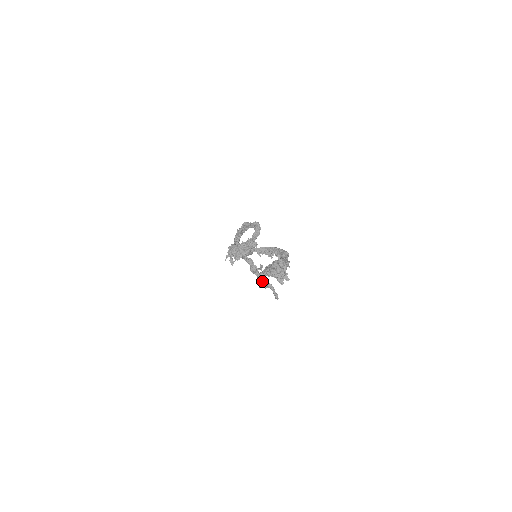
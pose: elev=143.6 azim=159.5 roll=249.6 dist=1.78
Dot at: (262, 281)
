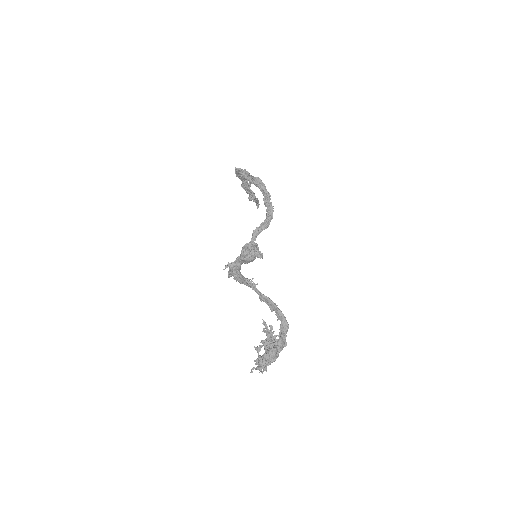
Dot at: (250, 195)
